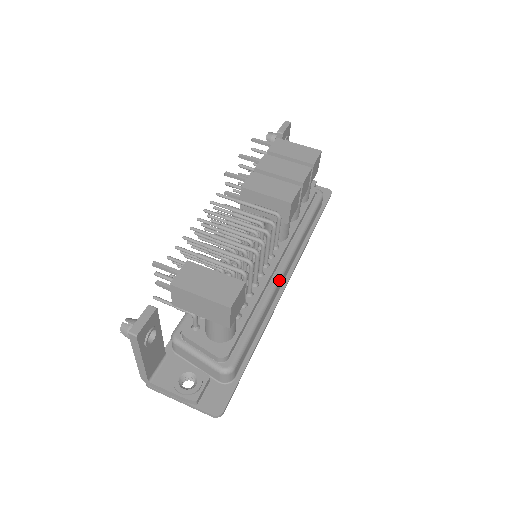
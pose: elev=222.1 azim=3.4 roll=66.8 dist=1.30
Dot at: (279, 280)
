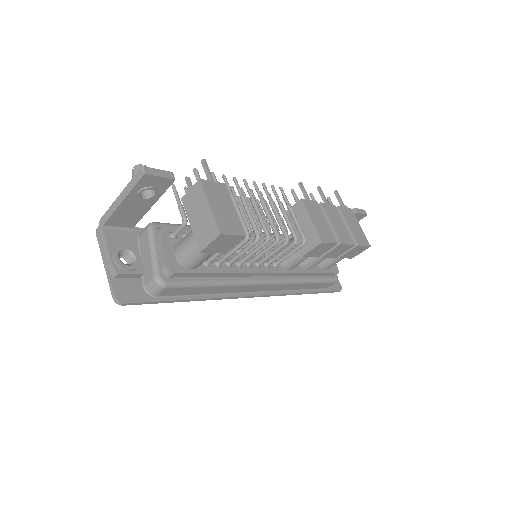
Dot at: (255, 283)
